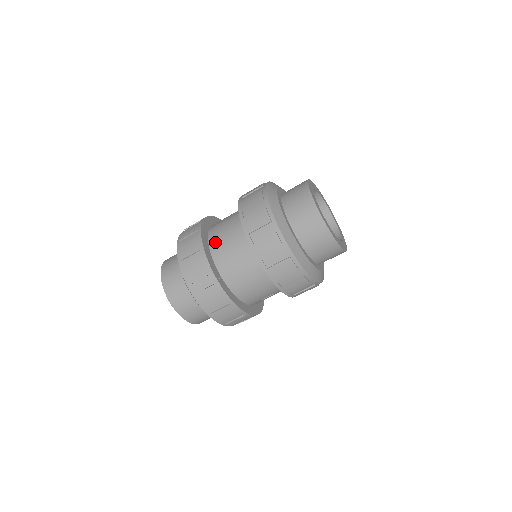
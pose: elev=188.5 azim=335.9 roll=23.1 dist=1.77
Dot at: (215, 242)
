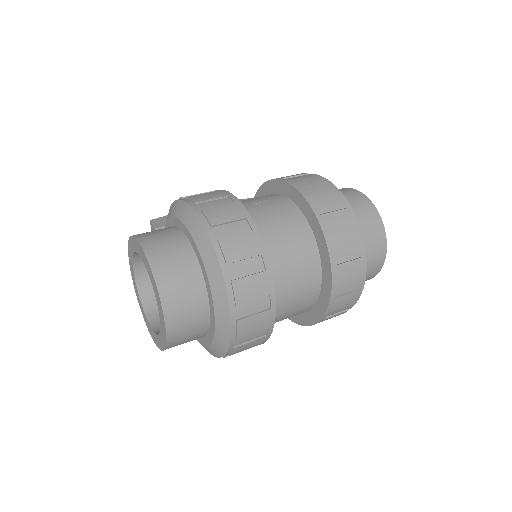
Dot at: (276, 276)
